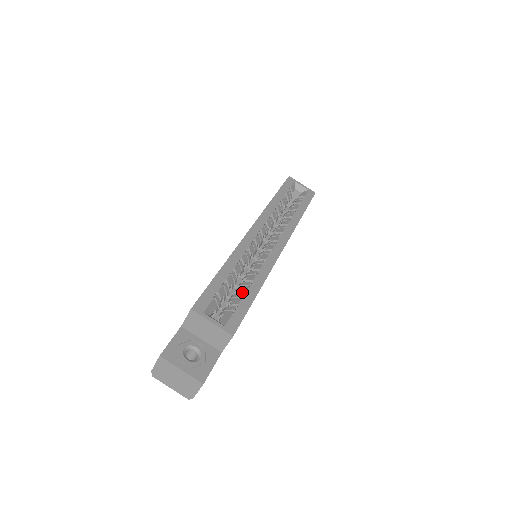
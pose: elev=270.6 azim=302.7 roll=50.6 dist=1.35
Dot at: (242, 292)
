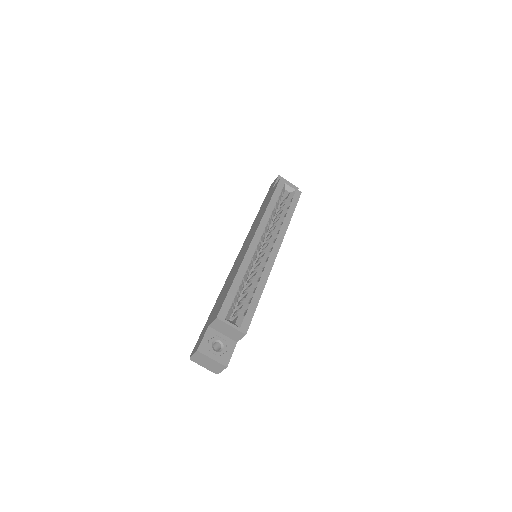
Dot at: (249, 297)
